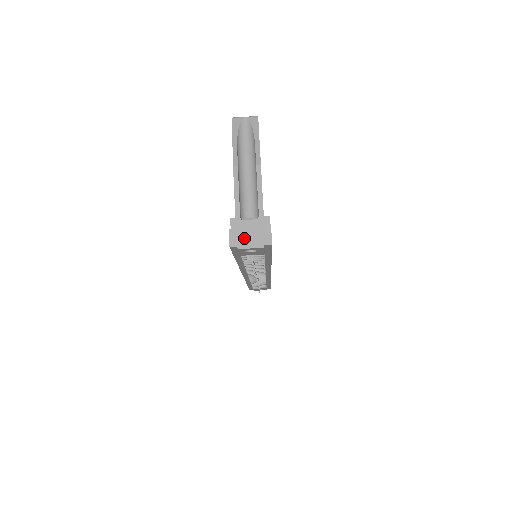
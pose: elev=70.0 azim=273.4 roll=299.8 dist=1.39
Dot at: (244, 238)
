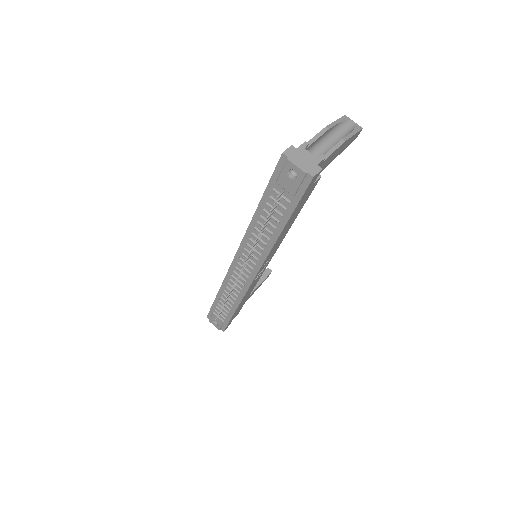
Dot at: (297, 158)
